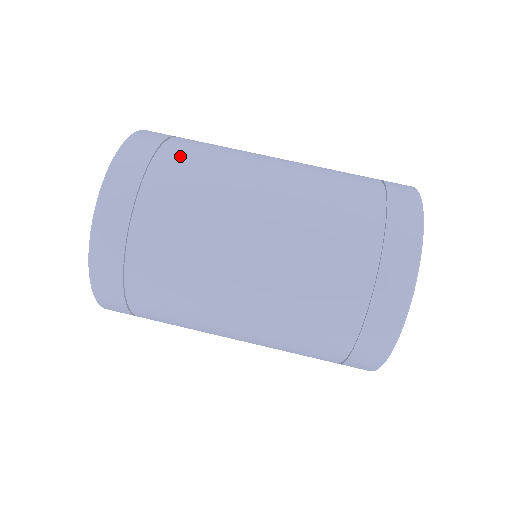
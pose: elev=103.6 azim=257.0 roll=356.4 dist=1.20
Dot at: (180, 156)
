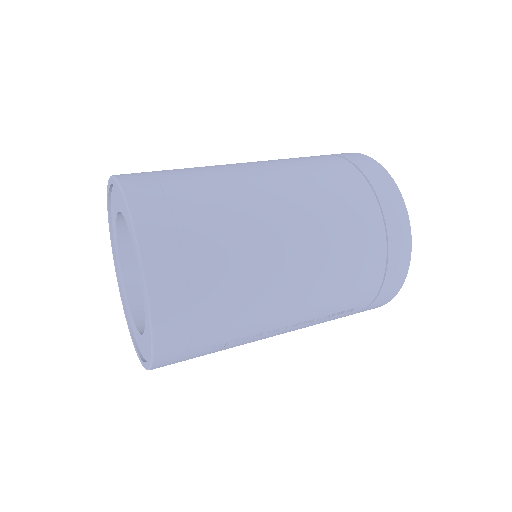
Dot at: (174, 171)
